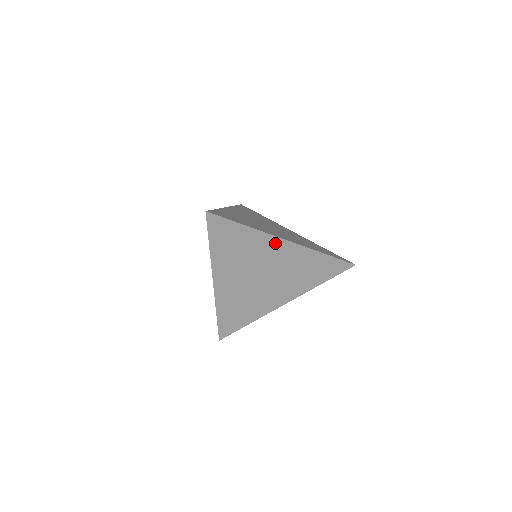
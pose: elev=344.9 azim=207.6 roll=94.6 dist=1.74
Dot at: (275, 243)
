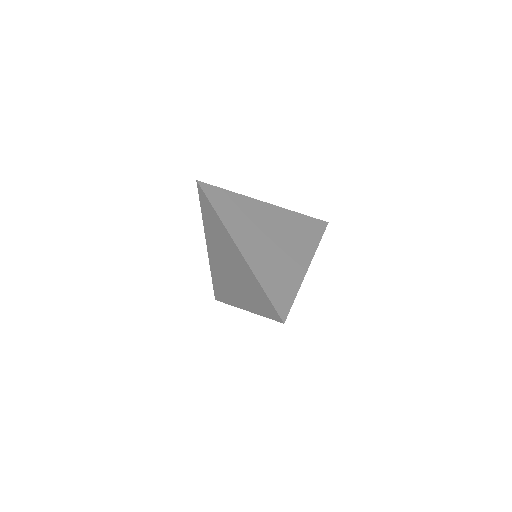
Dot at: (261, 206)
